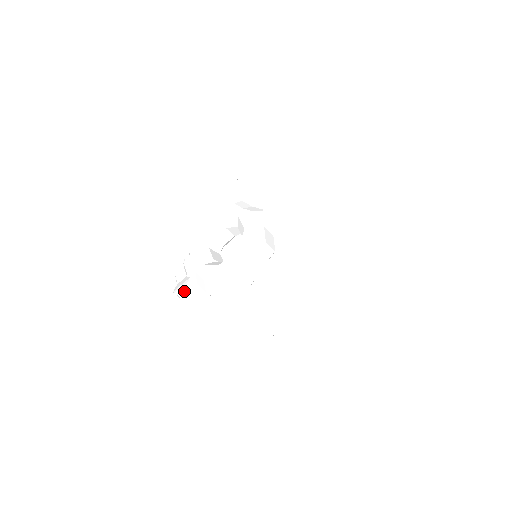
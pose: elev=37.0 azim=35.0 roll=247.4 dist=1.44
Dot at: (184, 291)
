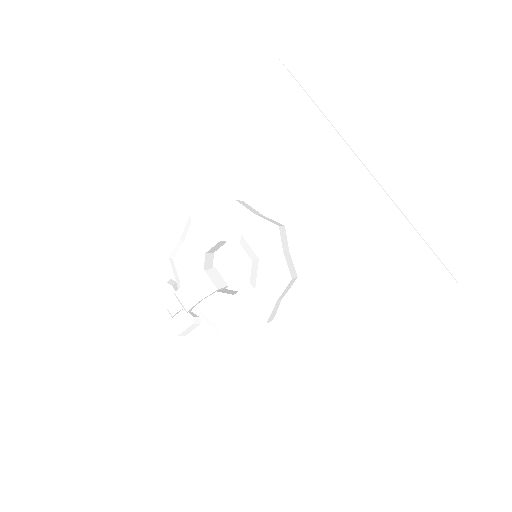
Dot at: (188, 331)
